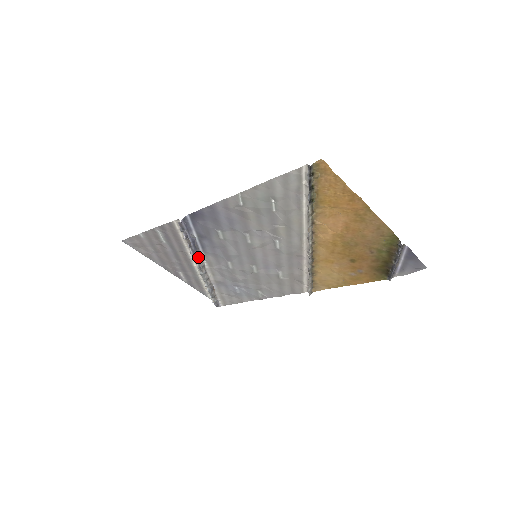
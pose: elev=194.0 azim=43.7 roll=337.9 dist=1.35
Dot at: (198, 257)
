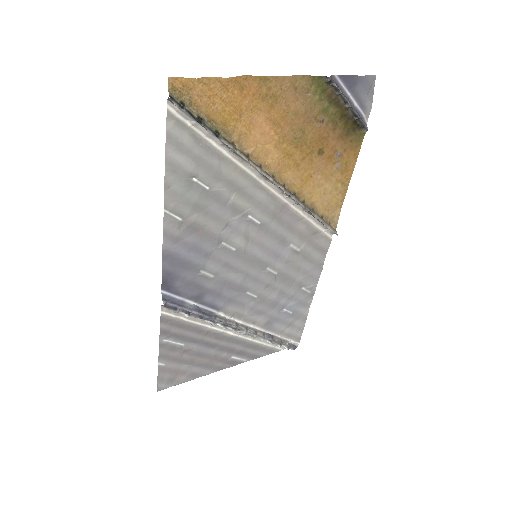
Dot at: (222, 321)
